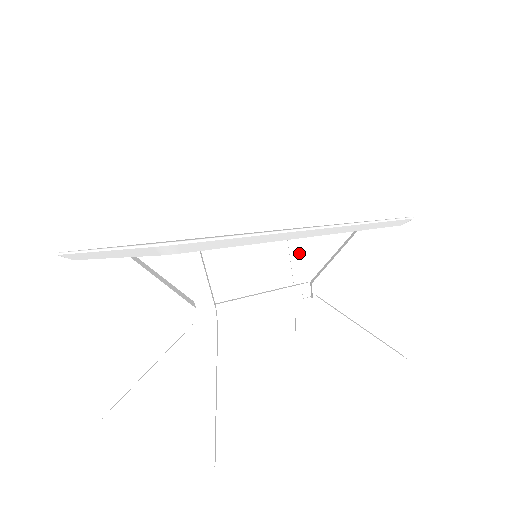
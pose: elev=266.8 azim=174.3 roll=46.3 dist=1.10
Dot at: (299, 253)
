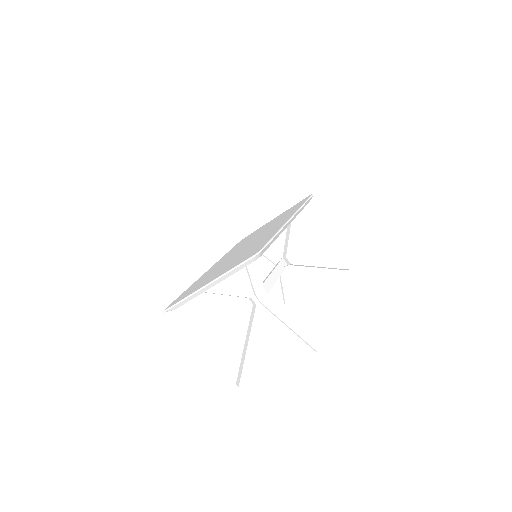
Dot at: occluded
